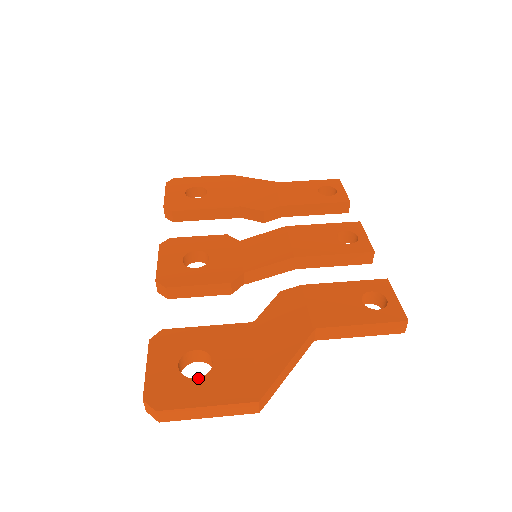
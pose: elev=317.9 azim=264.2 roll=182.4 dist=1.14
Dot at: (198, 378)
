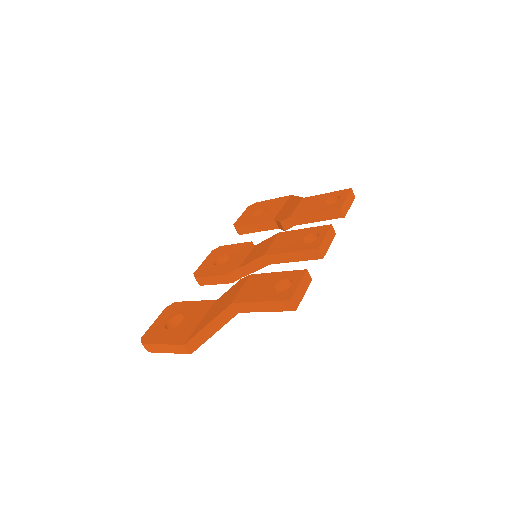
Dot at: (169, 329)
